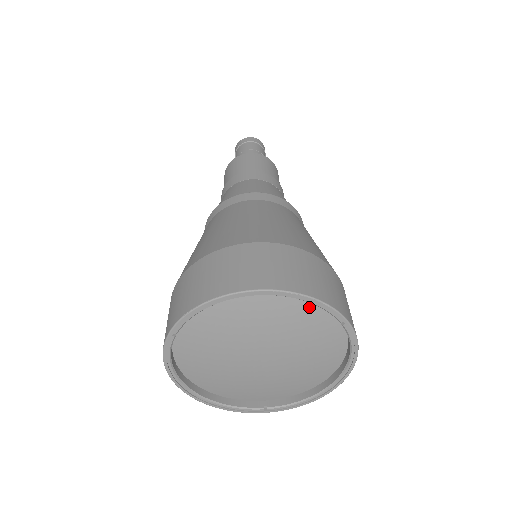
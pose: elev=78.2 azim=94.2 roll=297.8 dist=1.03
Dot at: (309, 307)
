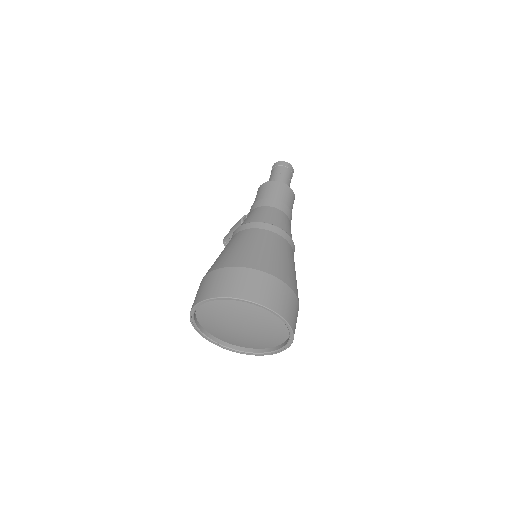
Dot at: (283, 324)
